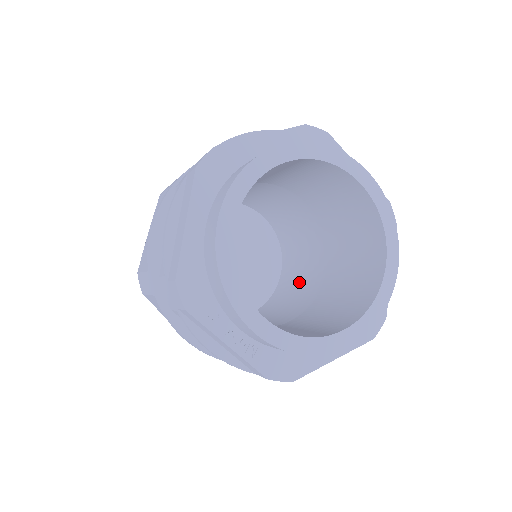
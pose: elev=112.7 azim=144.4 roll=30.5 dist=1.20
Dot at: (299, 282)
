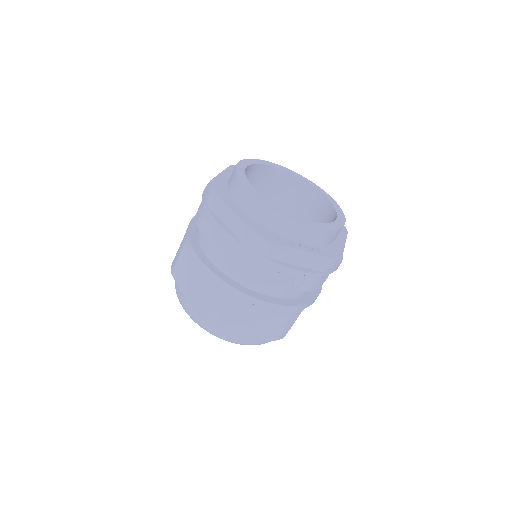
Dot at: occluded
